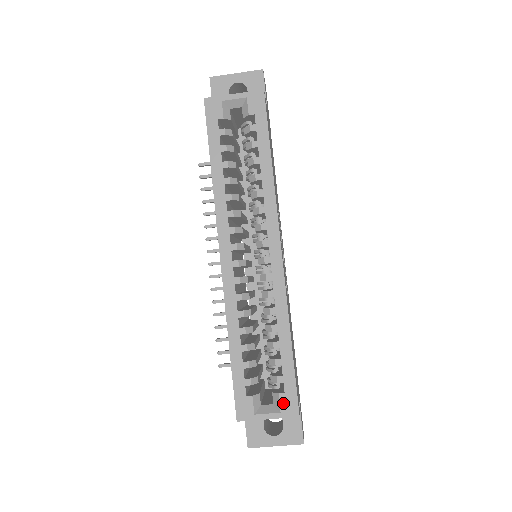
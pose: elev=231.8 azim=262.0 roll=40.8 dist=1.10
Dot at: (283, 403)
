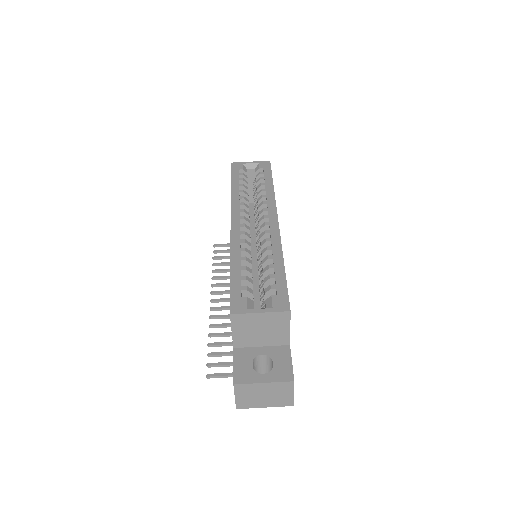
Dot at: (275, 302)
